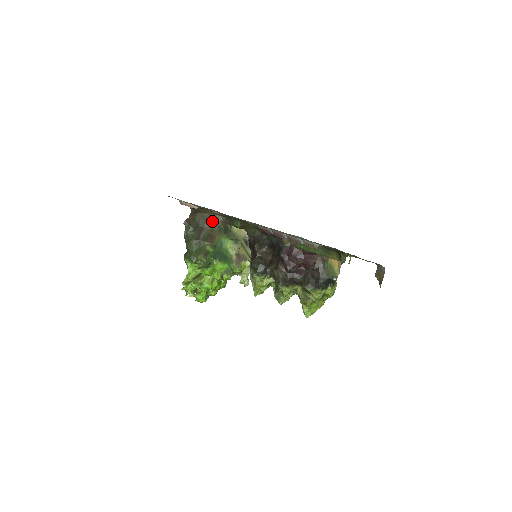
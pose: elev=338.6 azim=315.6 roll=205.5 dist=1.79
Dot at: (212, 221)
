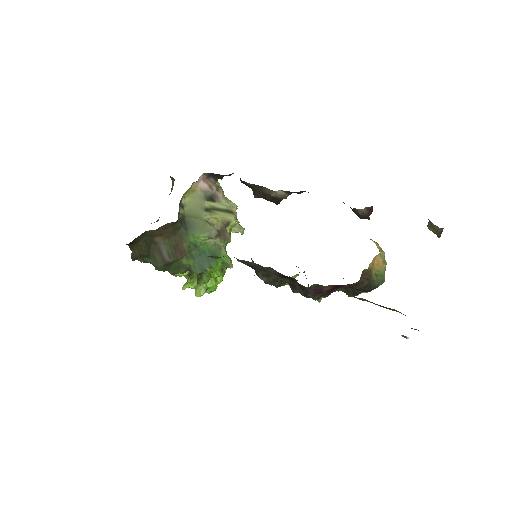
Dot at: (161, 232)
